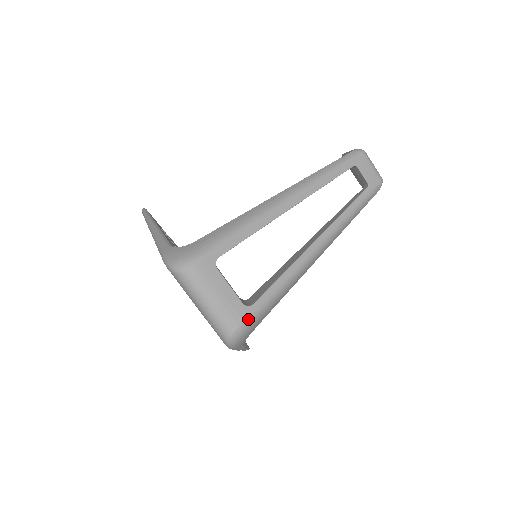
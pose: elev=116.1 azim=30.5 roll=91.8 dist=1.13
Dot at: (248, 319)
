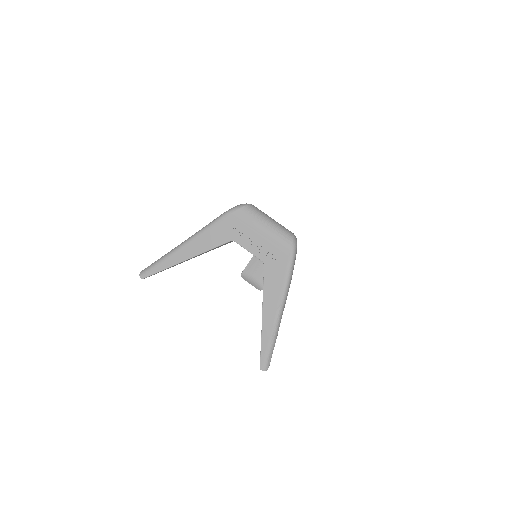
Dot at: occluded
